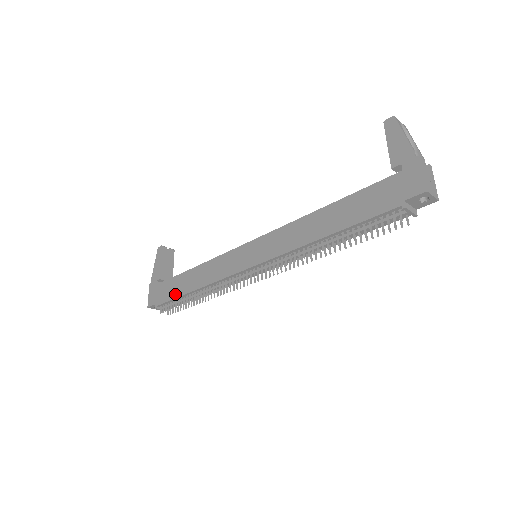
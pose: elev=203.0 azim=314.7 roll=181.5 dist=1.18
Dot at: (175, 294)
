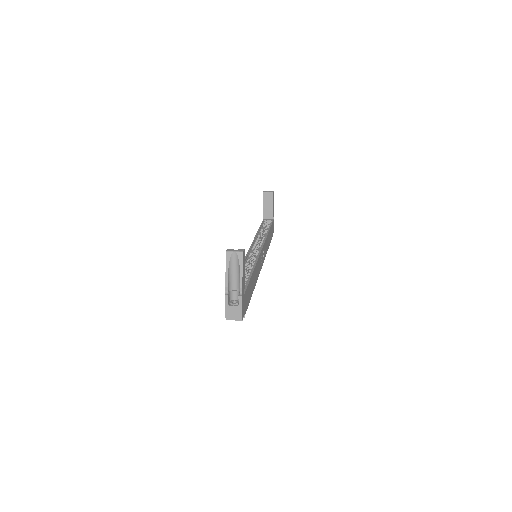
Dot at: occluded
